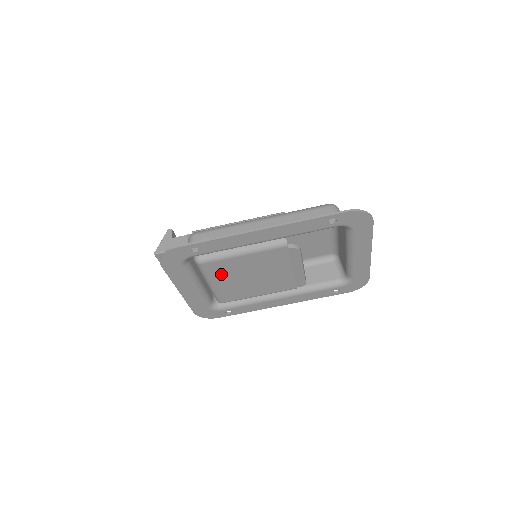
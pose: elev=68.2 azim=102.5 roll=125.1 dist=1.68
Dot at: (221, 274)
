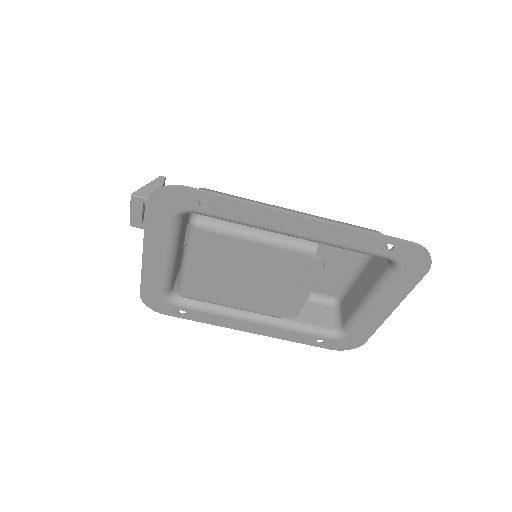
Dot at: (211, 255)
